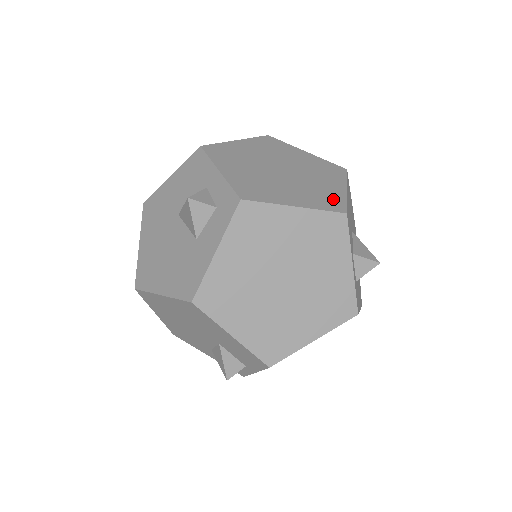
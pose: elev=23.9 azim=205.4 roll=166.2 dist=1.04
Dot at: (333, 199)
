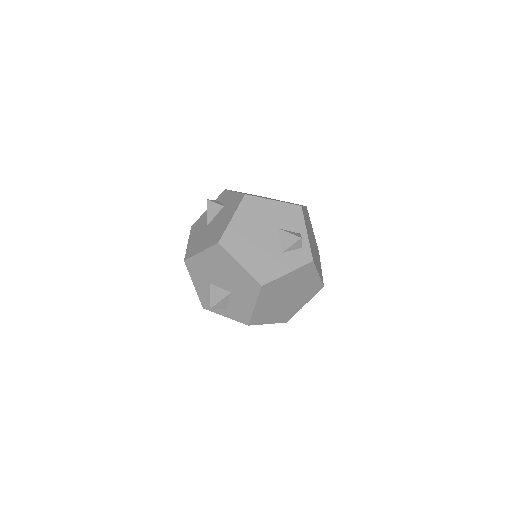
Dot at: occluded
